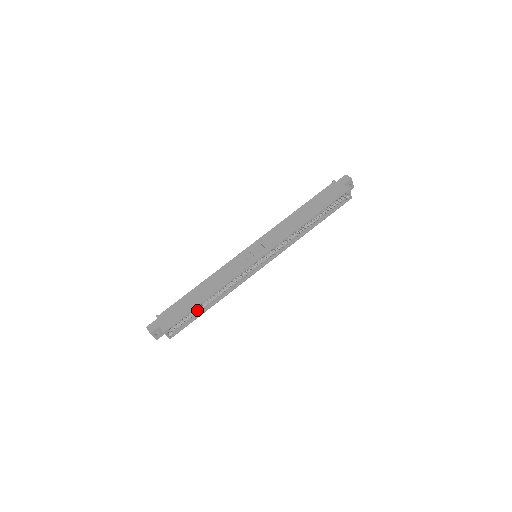
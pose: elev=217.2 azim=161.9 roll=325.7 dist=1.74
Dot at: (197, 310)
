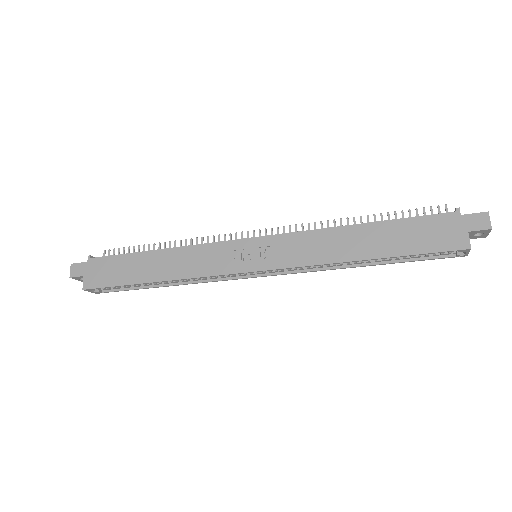
Dot at: occluded
